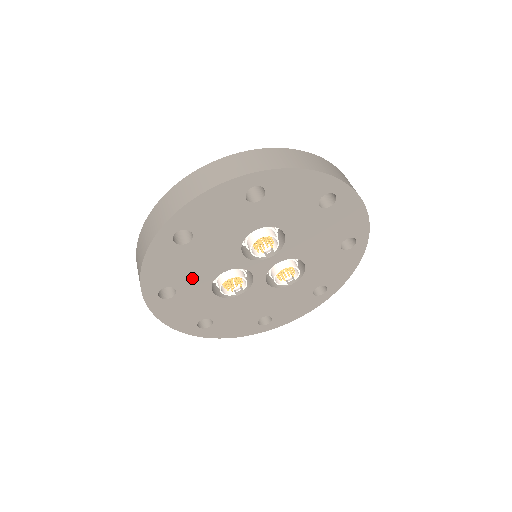
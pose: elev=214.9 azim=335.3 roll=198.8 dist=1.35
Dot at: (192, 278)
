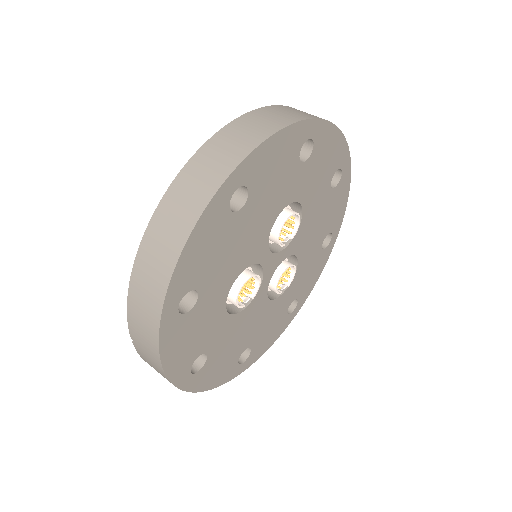
Dot at: (219, 275)
